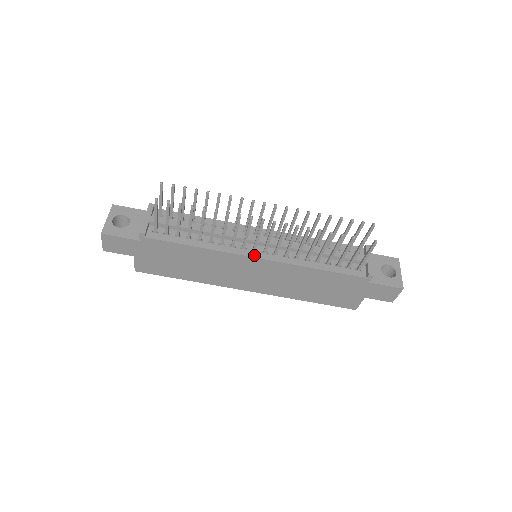
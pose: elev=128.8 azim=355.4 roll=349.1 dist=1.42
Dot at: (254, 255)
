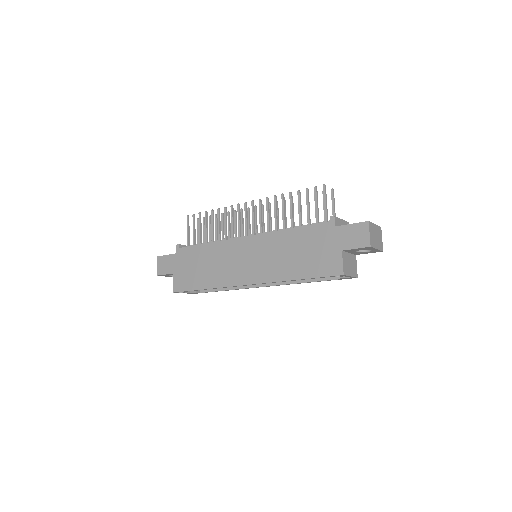
Dot at: (244, 237)
